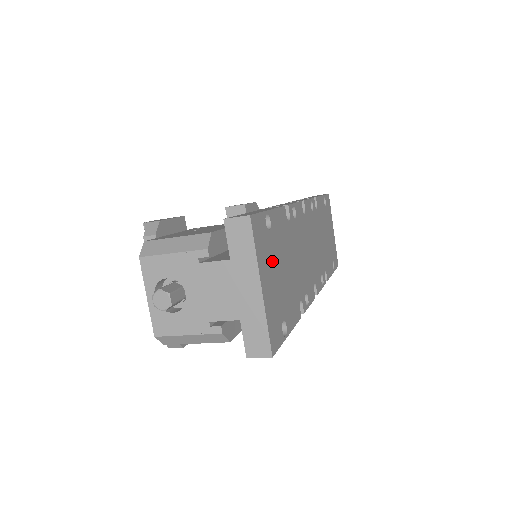
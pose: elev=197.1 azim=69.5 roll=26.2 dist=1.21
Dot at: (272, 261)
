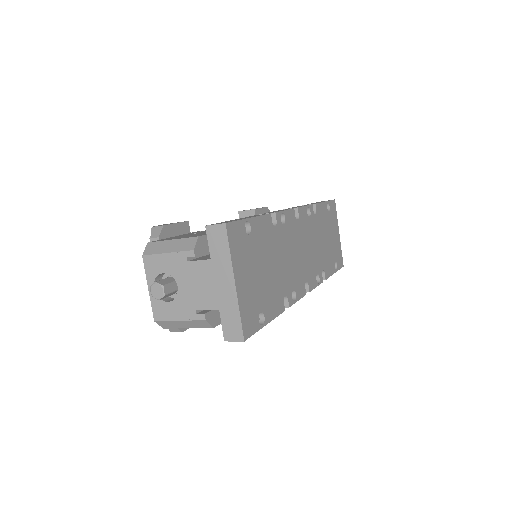
Dot at: (250, 261)
